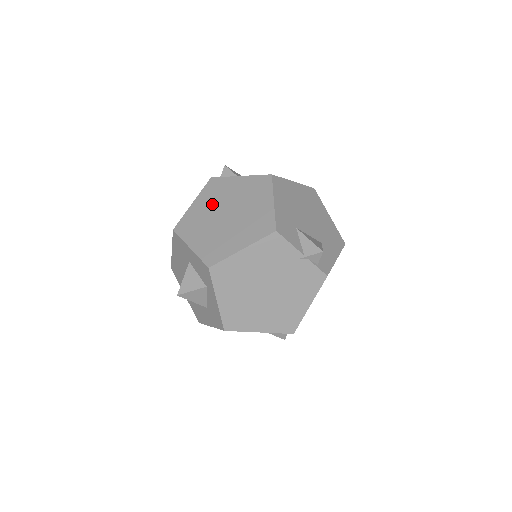
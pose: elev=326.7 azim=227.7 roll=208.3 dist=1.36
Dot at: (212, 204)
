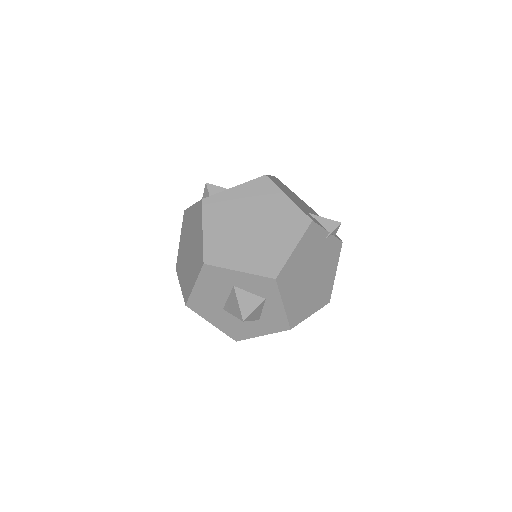
Dot at: (227, 223)
